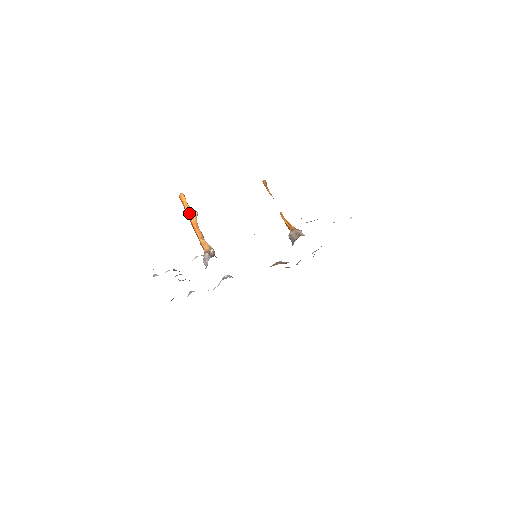
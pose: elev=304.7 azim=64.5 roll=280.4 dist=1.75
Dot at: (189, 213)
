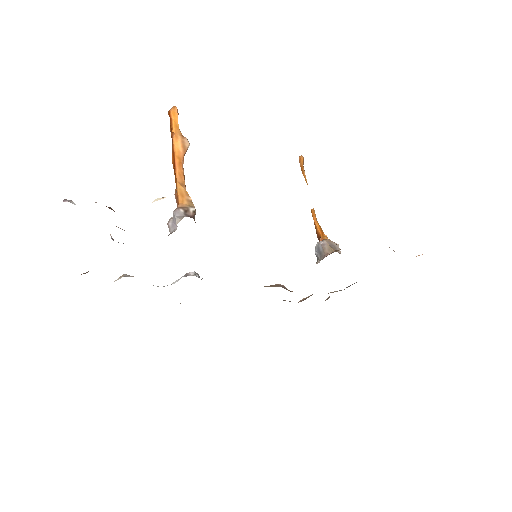
Dot at: (176, 139)
